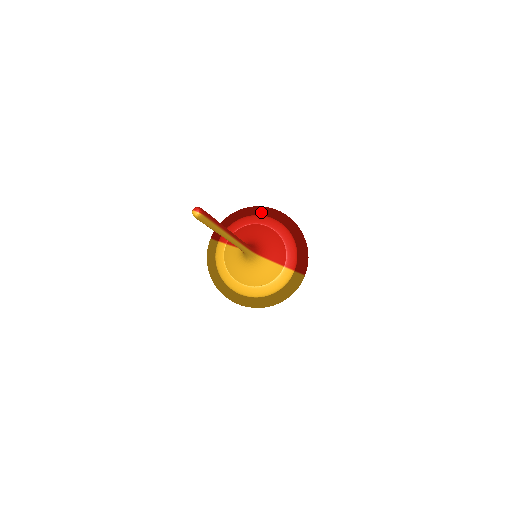
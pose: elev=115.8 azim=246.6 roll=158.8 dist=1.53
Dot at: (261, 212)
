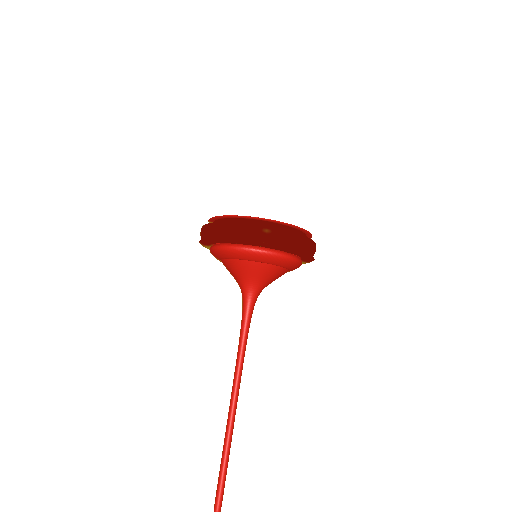
Dot at: (248, 245)
